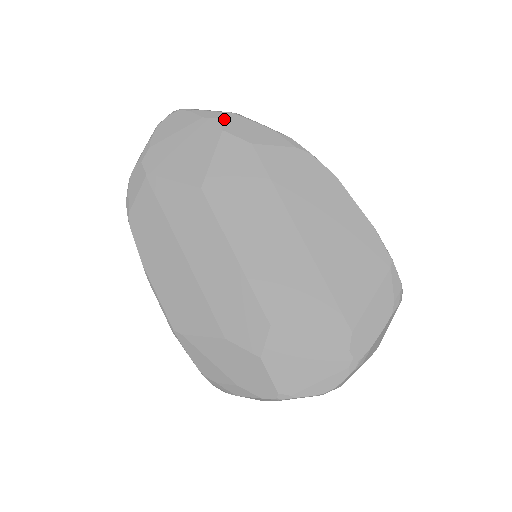
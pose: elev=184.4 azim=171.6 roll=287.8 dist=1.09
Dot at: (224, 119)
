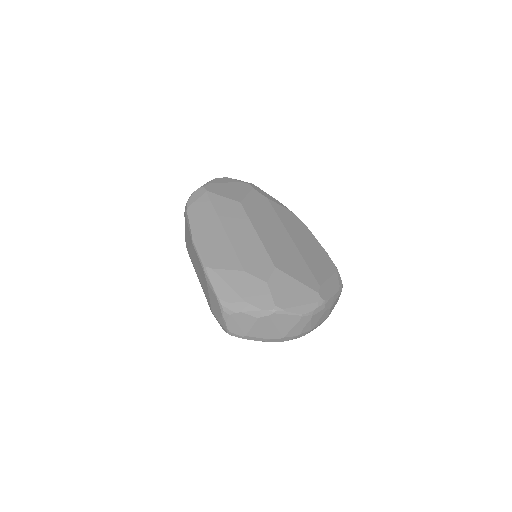
Dot at: (253, 186)
